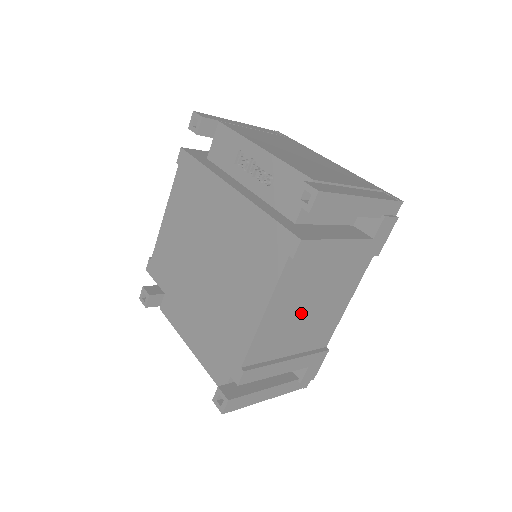
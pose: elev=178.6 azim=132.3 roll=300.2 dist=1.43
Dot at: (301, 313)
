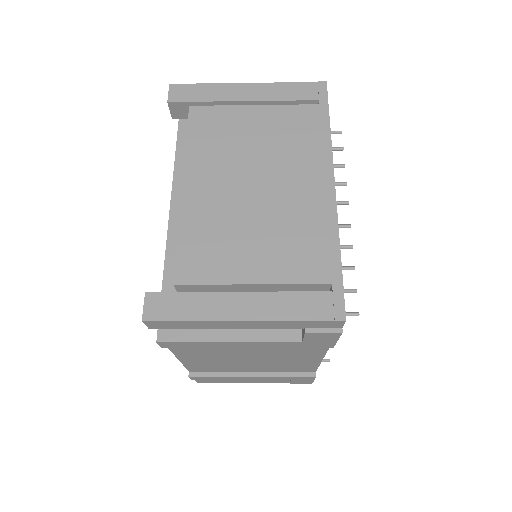
Dot at: (238, 359)
